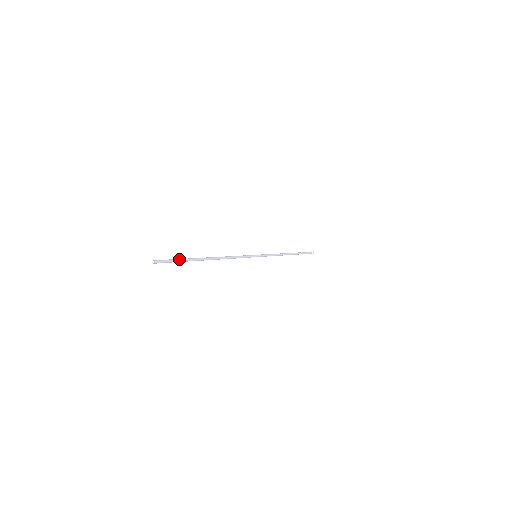
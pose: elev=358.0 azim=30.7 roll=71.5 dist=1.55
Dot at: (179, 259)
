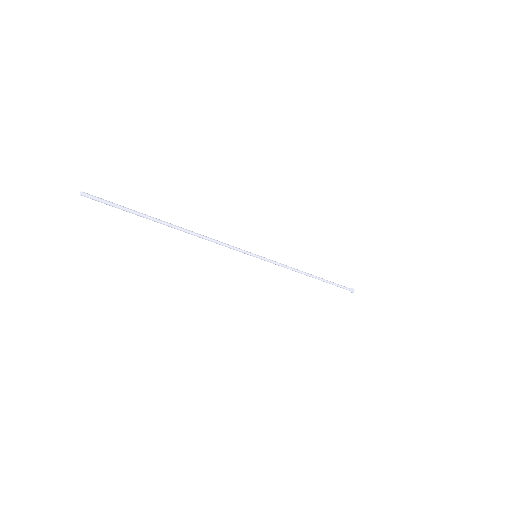
Dot at: (125, 207)
